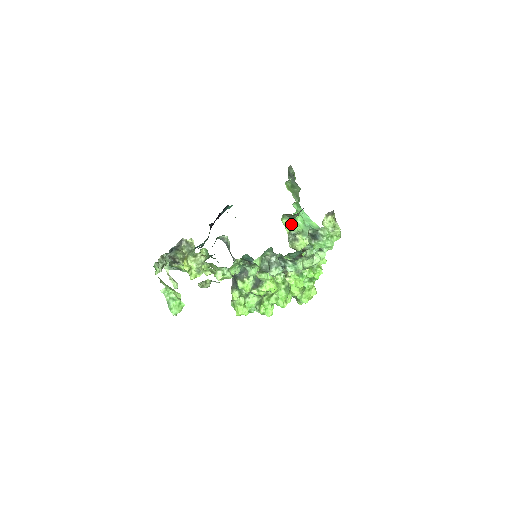
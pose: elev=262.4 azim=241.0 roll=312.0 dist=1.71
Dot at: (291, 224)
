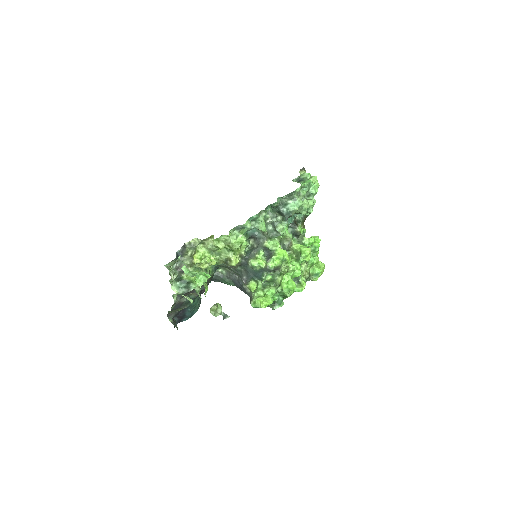
Dot at: occluded
